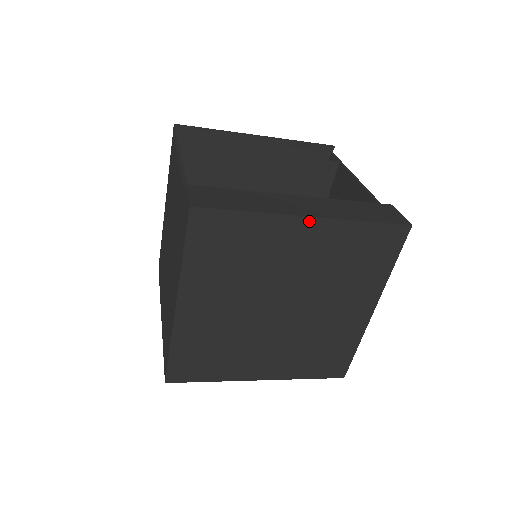
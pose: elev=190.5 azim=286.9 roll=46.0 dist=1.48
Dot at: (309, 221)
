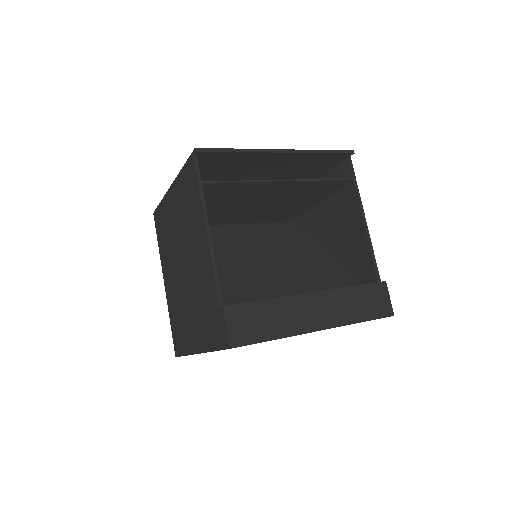
Dot at: occluded
